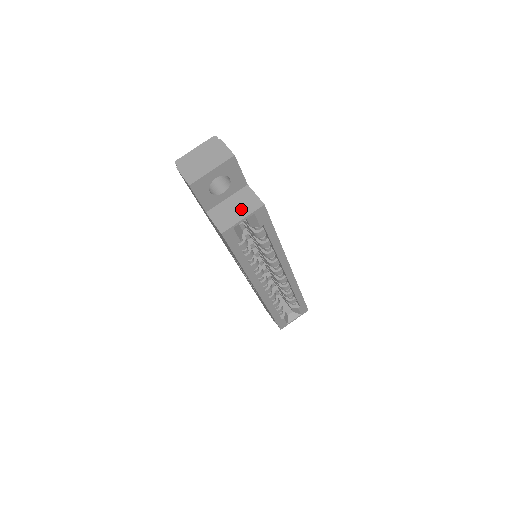
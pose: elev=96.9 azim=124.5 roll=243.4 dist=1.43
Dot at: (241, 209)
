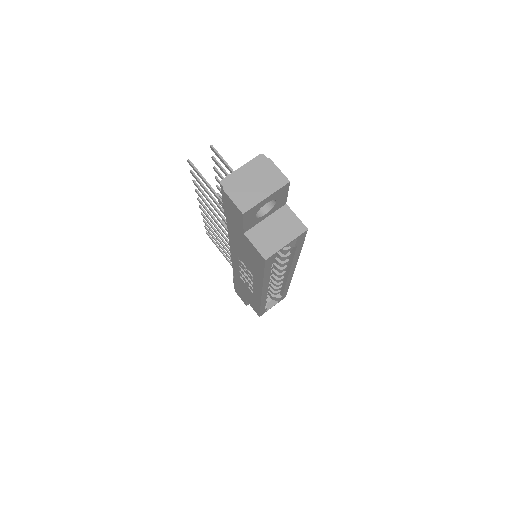
Dot at: (283, 233)
